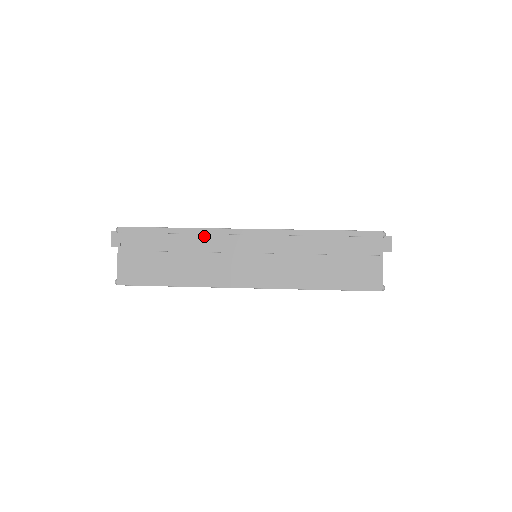
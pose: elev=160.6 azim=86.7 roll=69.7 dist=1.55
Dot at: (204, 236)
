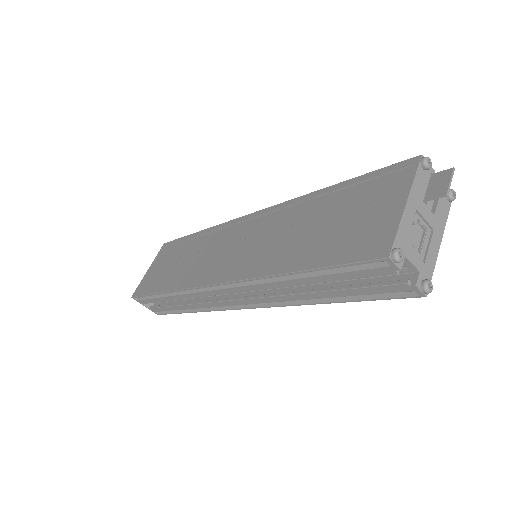
Dot at: (211, 234)
